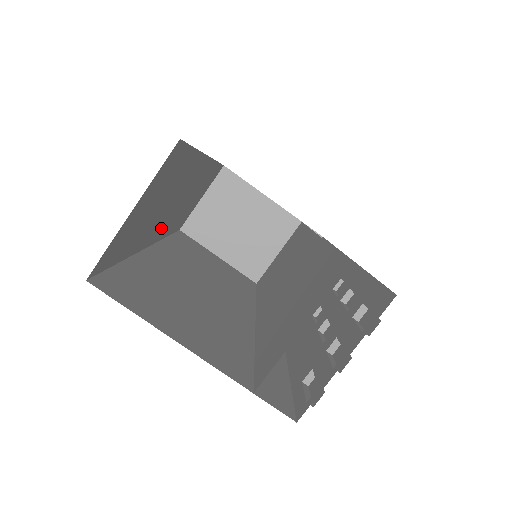
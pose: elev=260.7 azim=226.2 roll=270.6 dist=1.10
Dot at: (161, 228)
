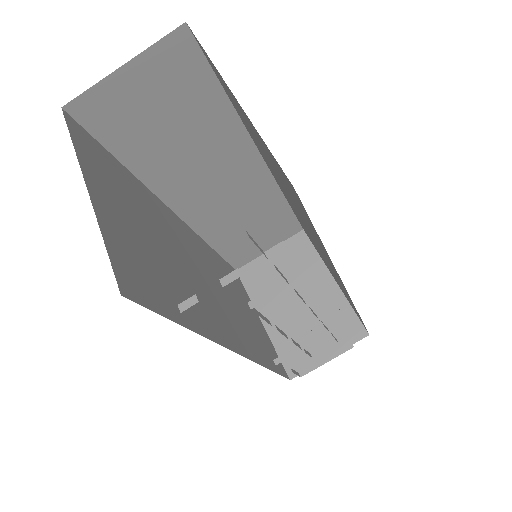
Dot at: (192, 202)
